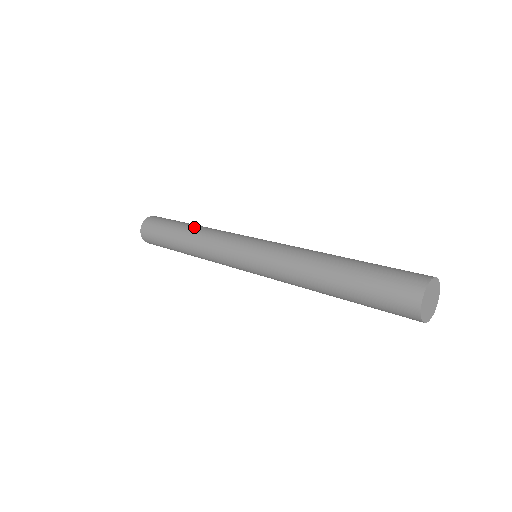
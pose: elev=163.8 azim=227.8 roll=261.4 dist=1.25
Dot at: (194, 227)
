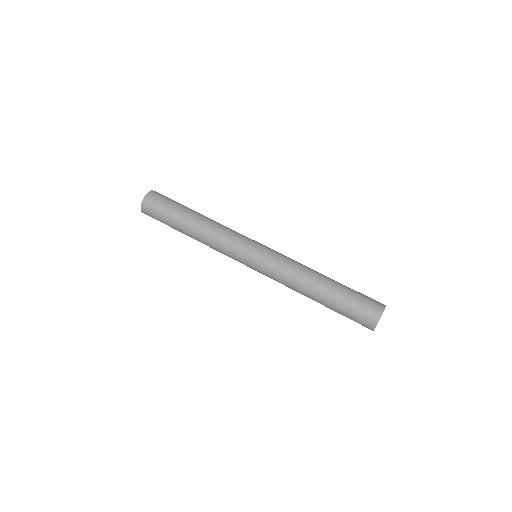
Dot at: (196, 226)
